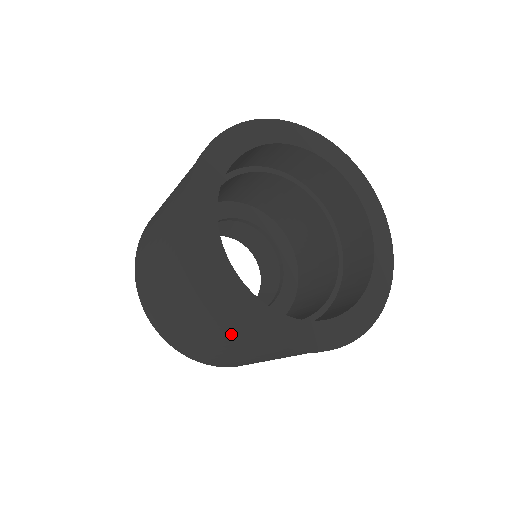
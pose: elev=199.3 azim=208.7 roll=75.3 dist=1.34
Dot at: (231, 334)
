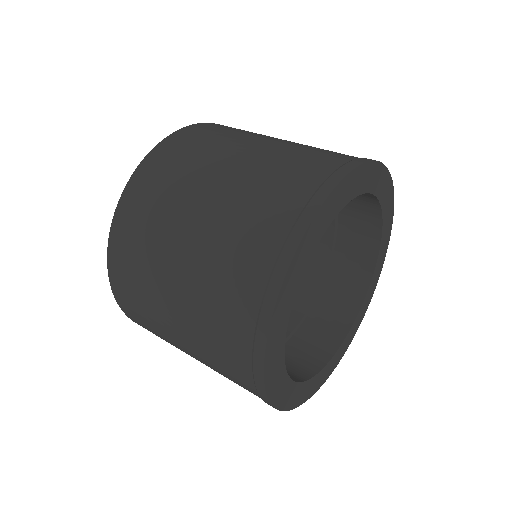
Dot at: (232, 374)
